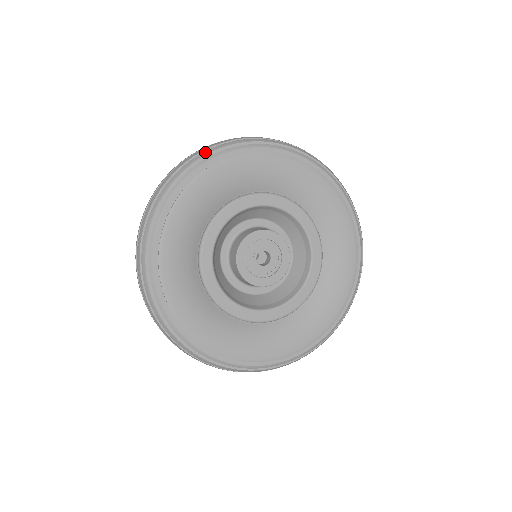
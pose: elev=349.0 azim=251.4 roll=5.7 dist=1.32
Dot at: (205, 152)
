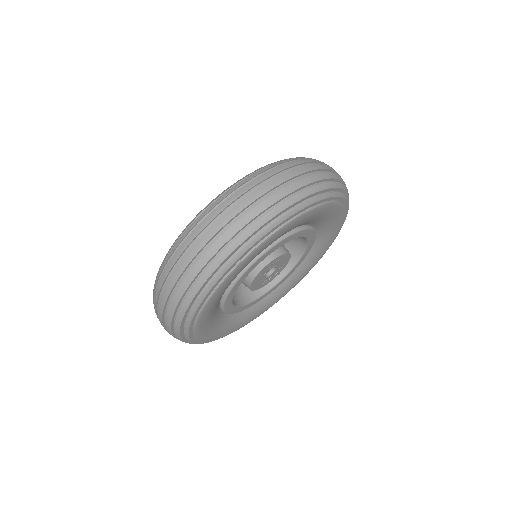
Dot at: (215, 263)
